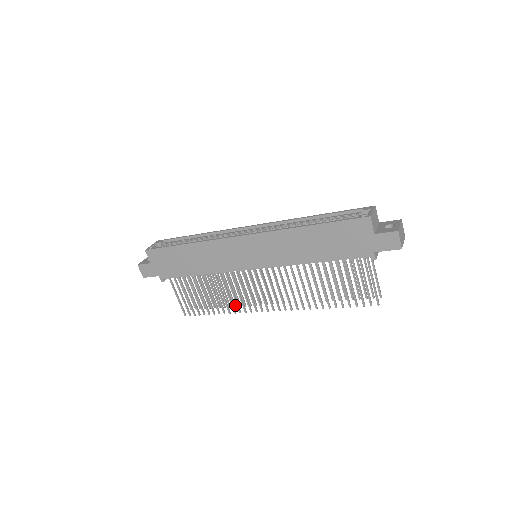
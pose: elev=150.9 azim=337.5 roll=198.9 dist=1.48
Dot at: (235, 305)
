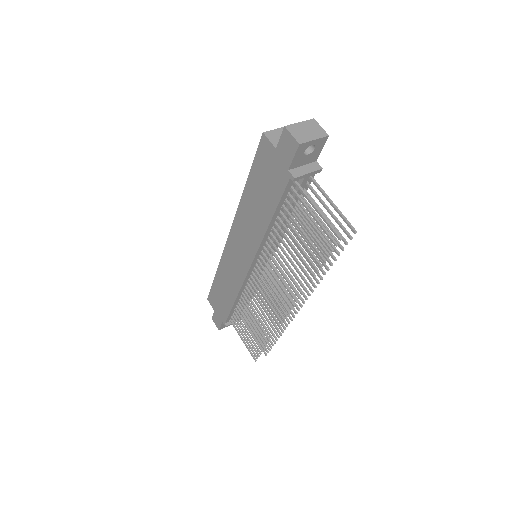
Dot at: (282, 330)
